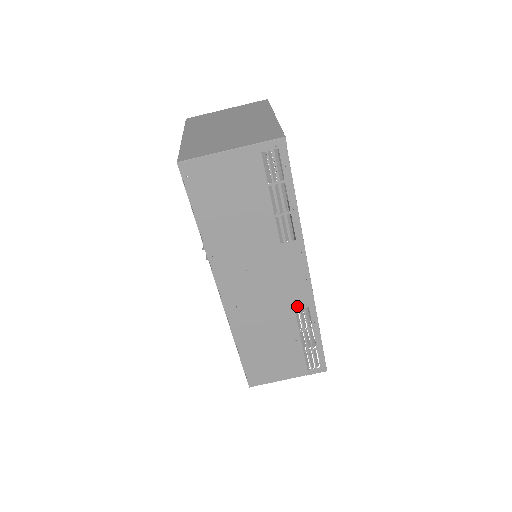
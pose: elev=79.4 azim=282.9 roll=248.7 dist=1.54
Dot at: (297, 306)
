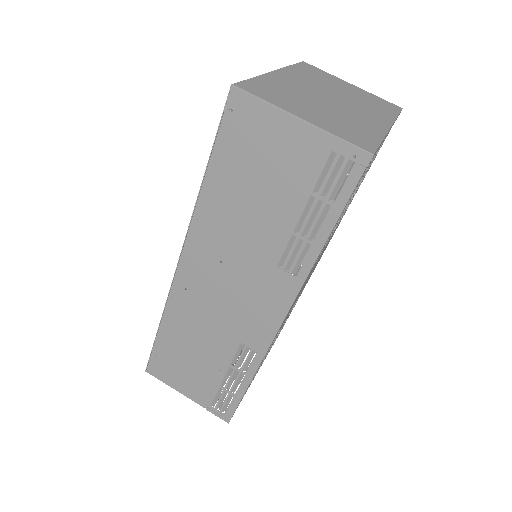
Dot at: (246, 341)
